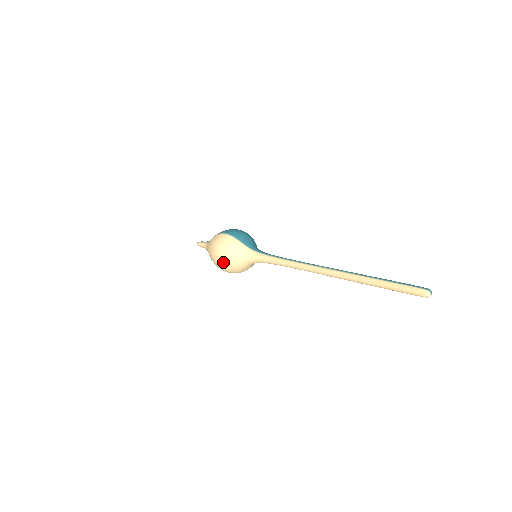
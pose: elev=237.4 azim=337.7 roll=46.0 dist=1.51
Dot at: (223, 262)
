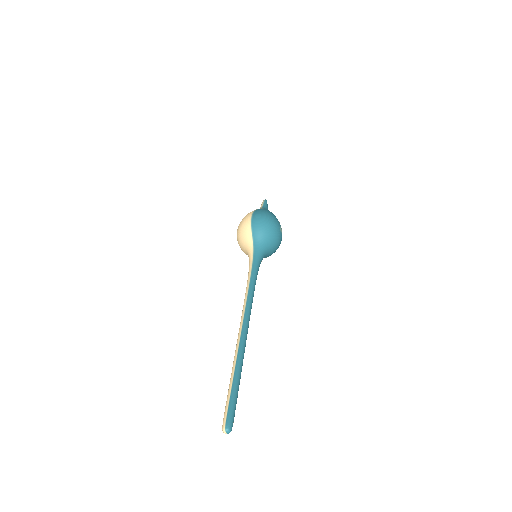
Dot at: occluded
